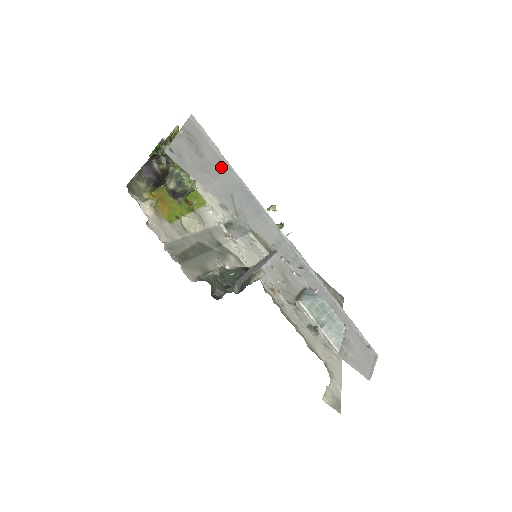
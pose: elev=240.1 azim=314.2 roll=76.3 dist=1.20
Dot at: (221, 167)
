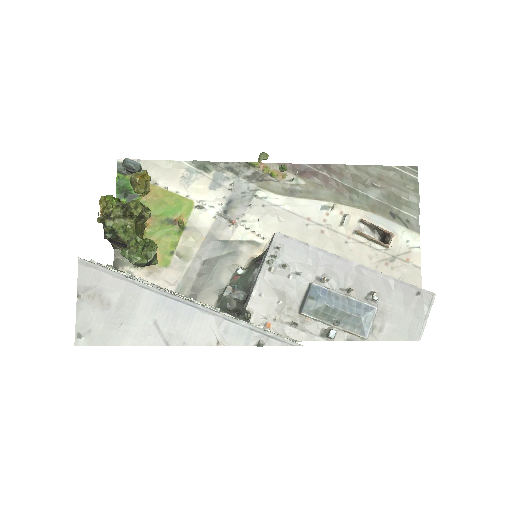
Dot at: (133, 296)
